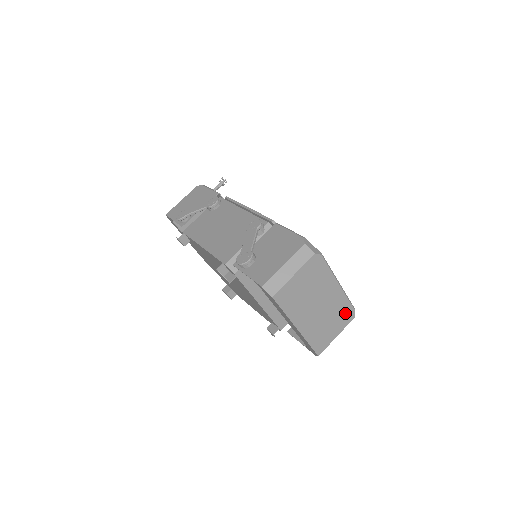
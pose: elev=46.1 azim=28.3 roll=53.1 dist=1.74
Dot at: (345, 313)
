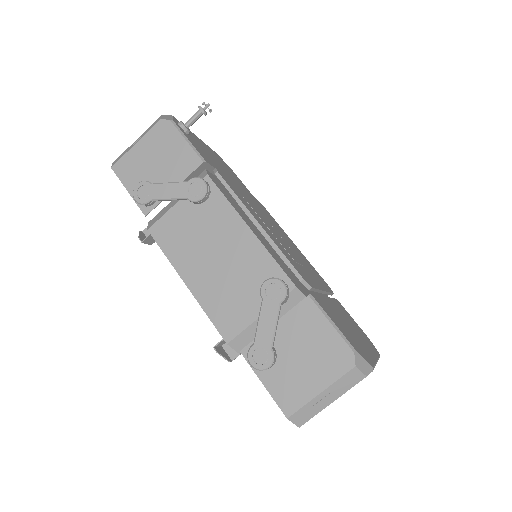
Dot at: occluded
